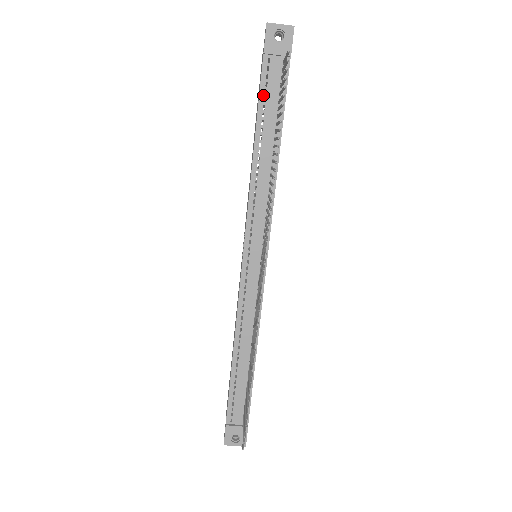
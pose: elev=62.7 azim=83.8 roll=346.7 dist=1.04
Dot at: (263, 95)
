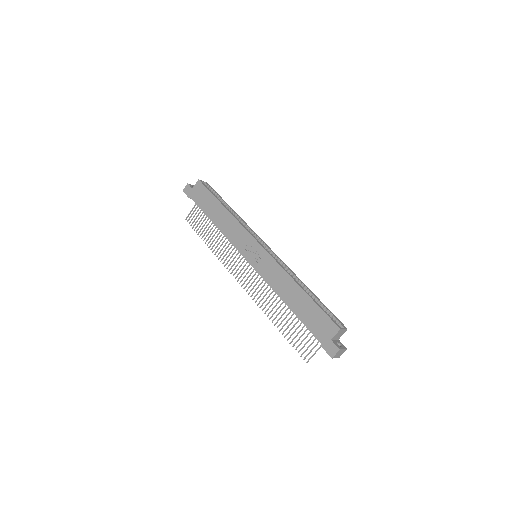
Dot at: (307, 327)
